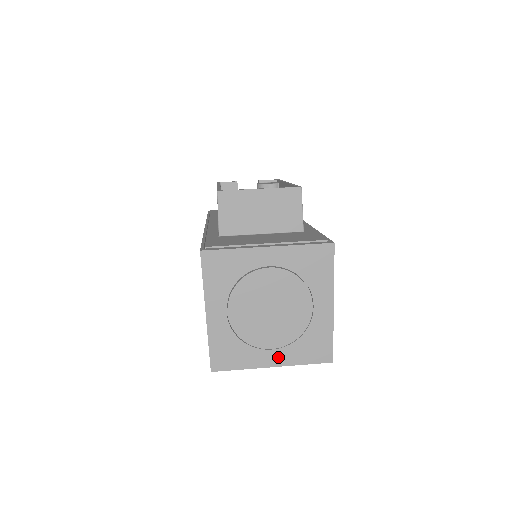
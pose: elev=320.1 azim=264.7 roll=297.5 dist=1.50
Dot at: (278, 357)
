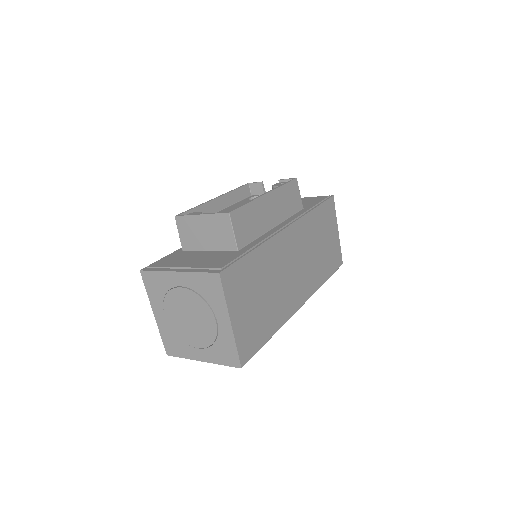
Dot at: (203, 355)
